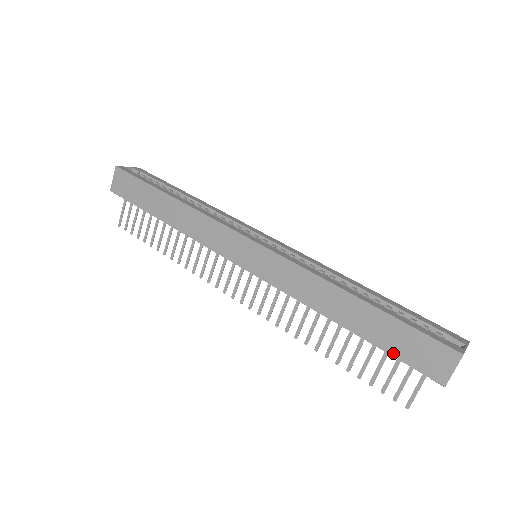
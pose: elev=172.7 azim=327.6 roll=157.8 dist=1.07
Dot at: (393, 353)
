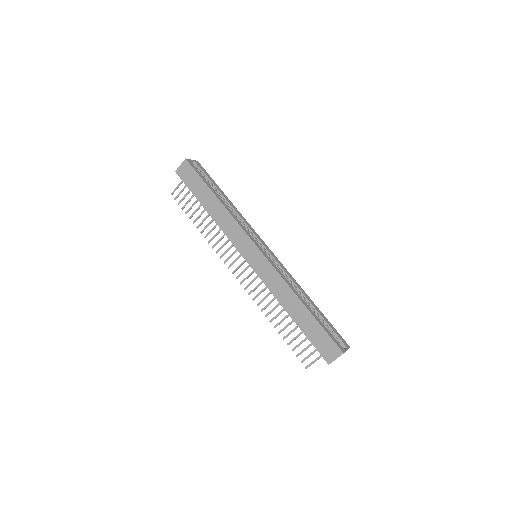
Dot at: (311, 340)
